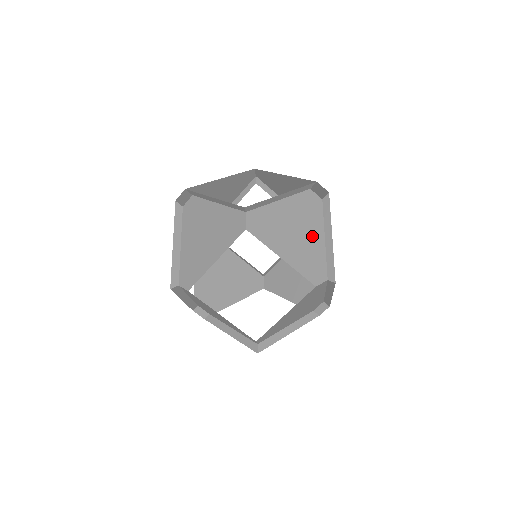
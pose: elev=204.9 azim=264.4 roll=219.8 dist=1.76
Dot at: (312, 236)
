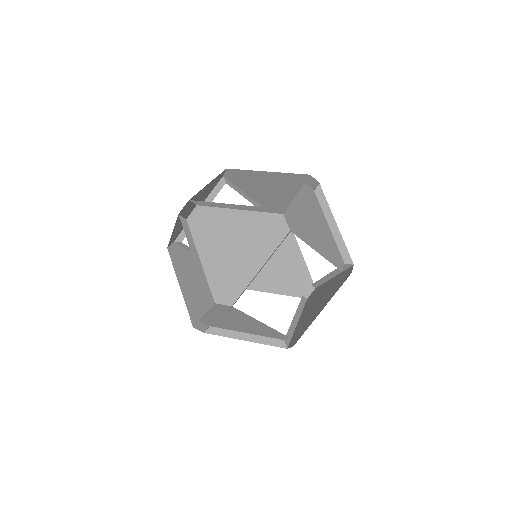
Dot at: (248, 259)
